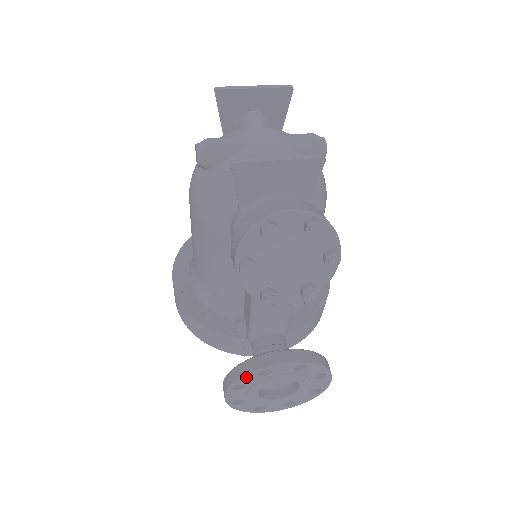
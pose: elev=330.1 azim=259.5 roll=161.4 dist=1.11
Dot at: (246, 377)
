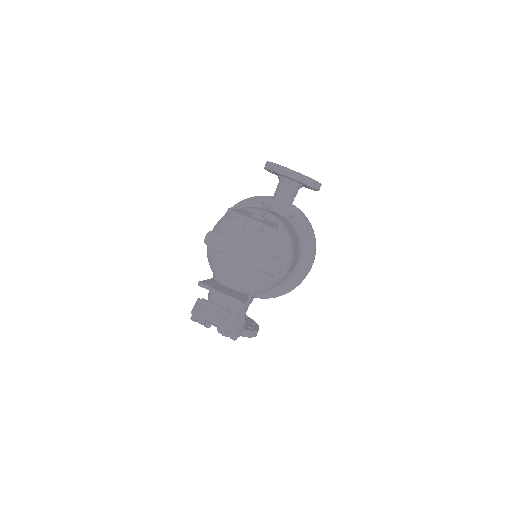
Dot at: occluded
